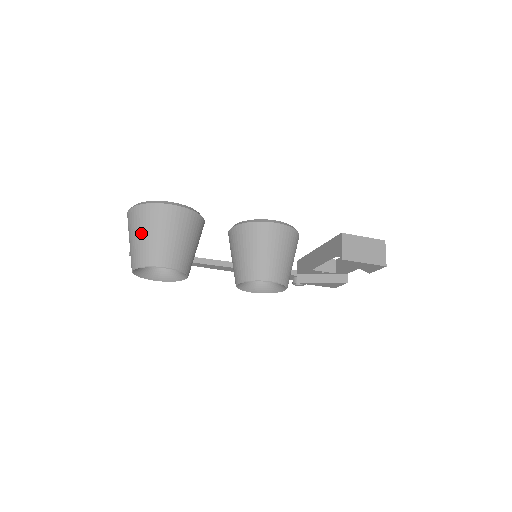
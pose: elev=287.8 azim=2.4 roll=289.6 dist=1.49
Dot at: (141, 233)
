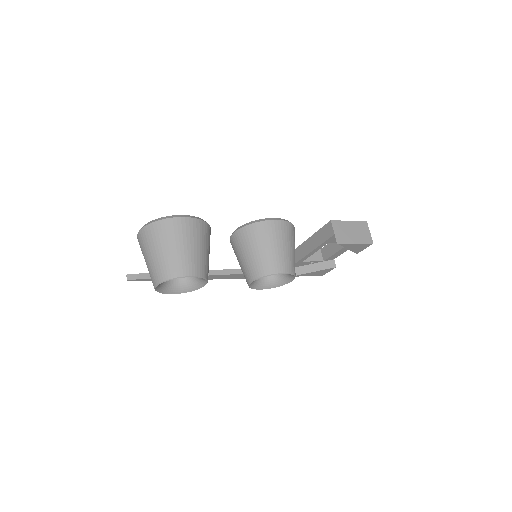
Dot at: (160, 249)
